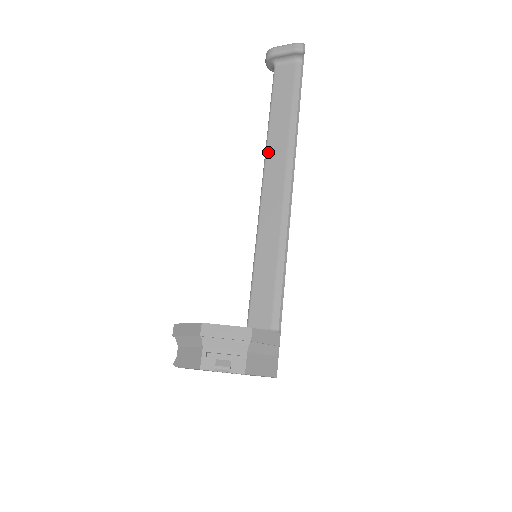
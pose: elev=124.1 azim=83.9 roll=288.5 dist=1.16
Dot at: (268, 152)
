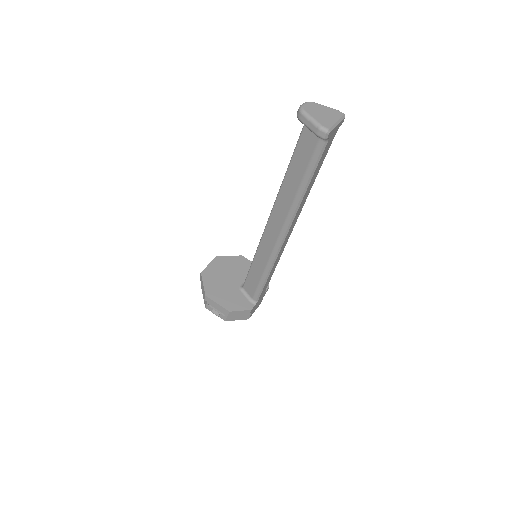
Dot at: (277, 201)
